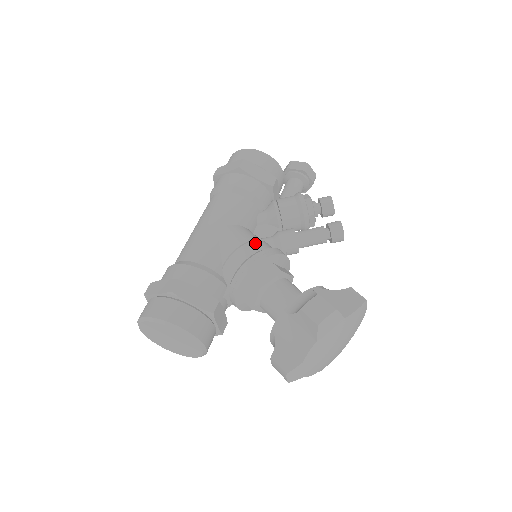
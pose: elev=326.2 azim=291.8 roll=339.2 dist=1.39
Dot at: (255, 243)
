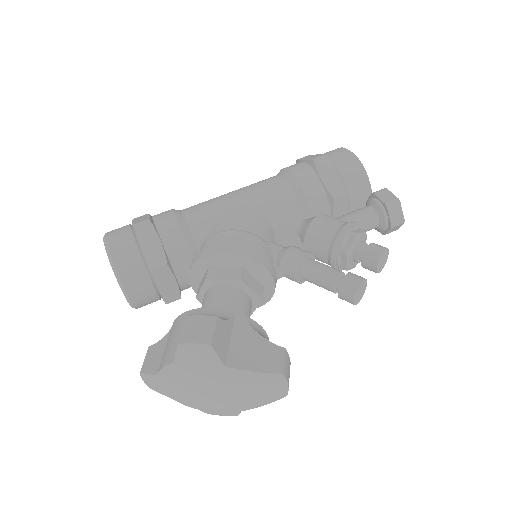
Dot at: (248, 236)
